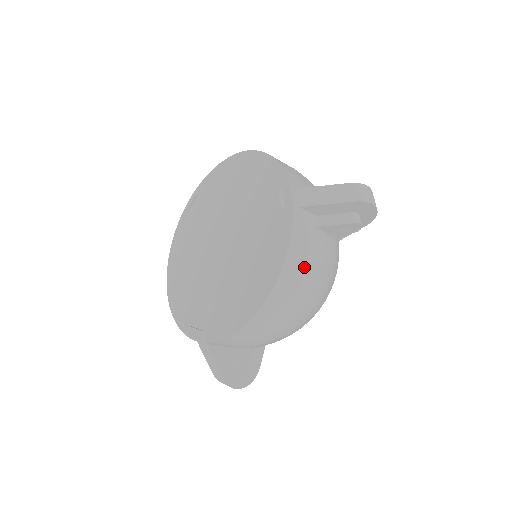
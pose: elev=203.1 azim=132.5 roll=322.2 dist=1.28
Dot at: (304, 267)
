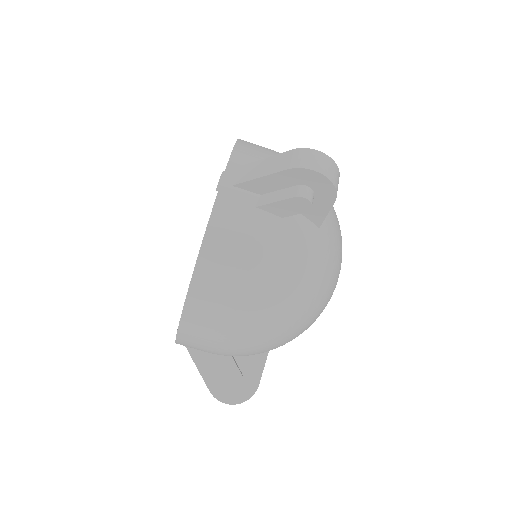
Dot at: (233, 253)
